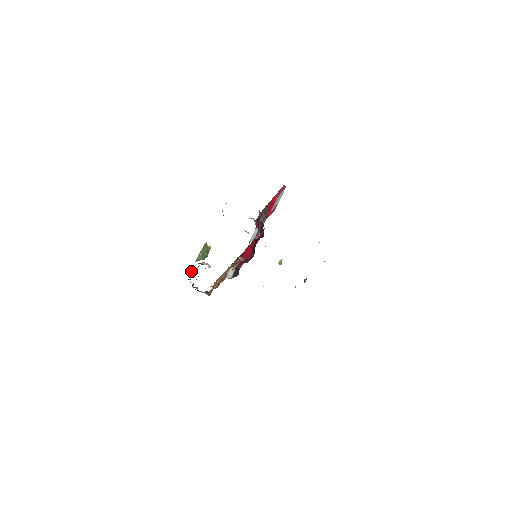
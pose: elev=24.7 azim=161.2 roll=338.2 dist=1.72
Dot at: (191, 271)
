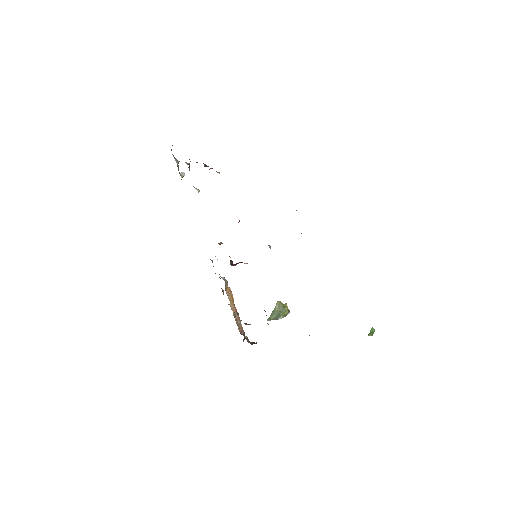
Dot at: occluded
